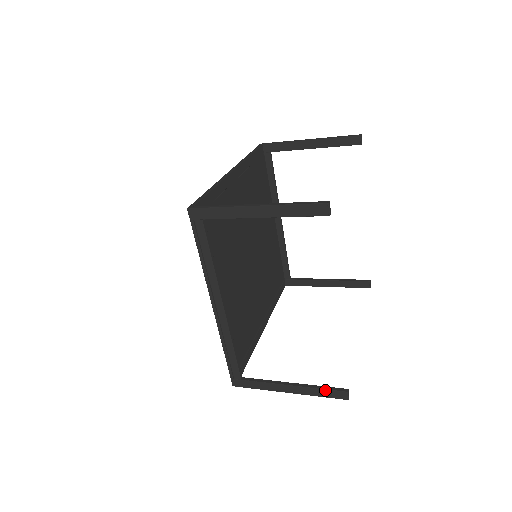
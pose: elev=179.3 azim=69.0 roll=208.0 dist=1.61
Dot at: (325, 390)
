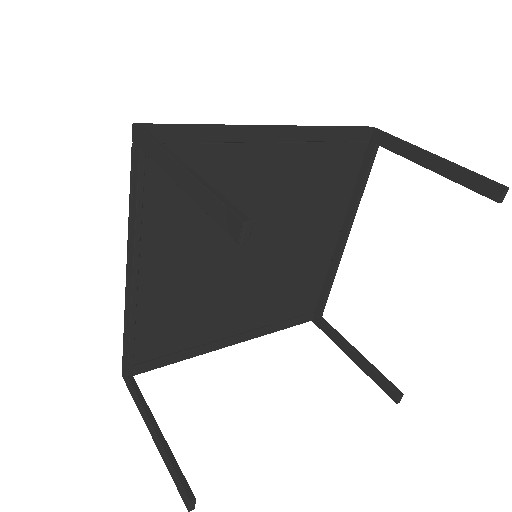
Dot at: (175, 473)
